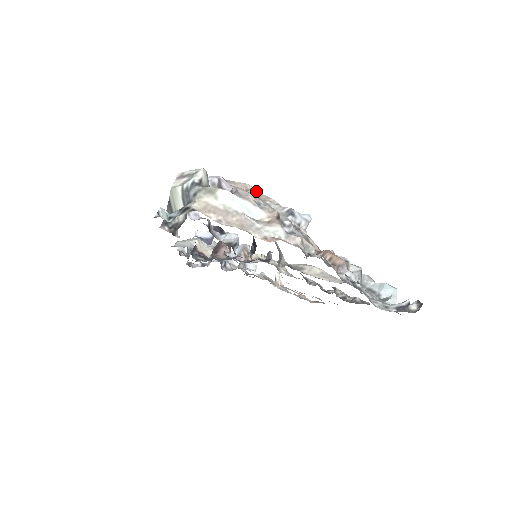
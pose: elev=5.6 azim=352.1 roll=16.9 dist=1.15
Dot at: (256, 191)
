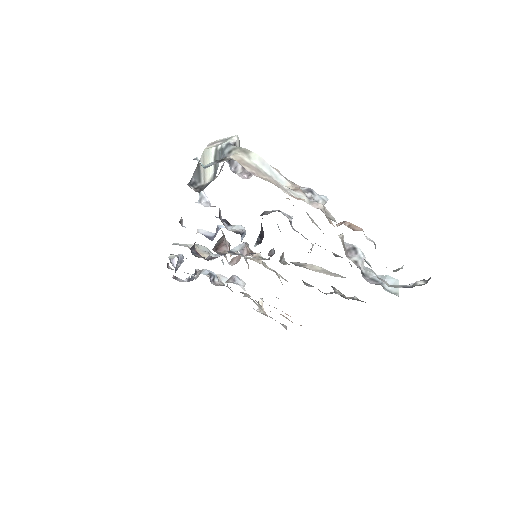
Dot at: occluded
